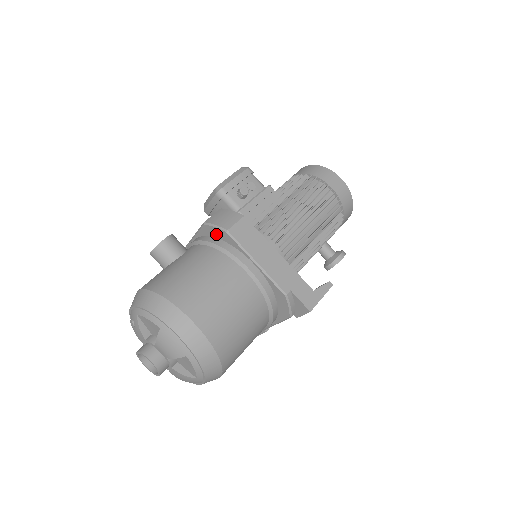
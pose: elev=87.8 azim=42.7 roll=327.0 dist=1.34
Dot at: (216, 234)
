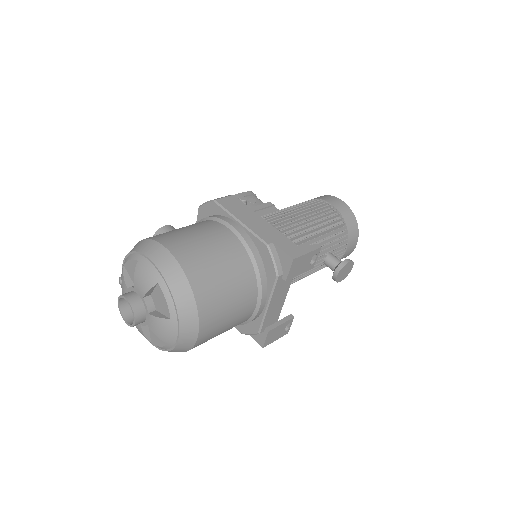
Dot at: (208, 212)
